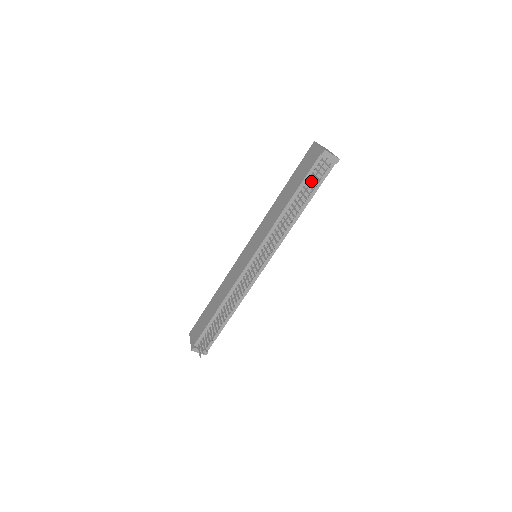
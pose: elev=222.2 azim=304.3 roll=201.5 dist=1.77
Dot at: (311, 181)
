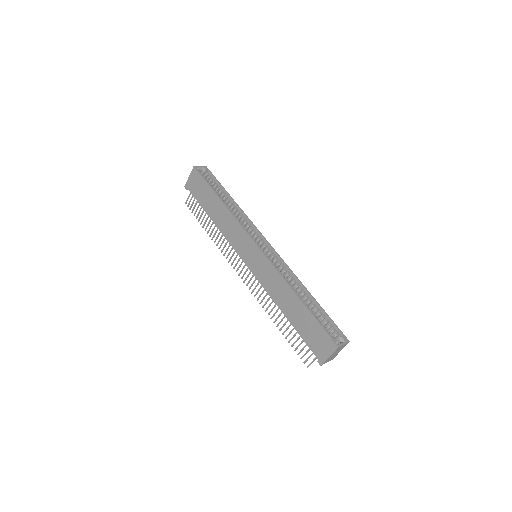
Dot at: occluded
